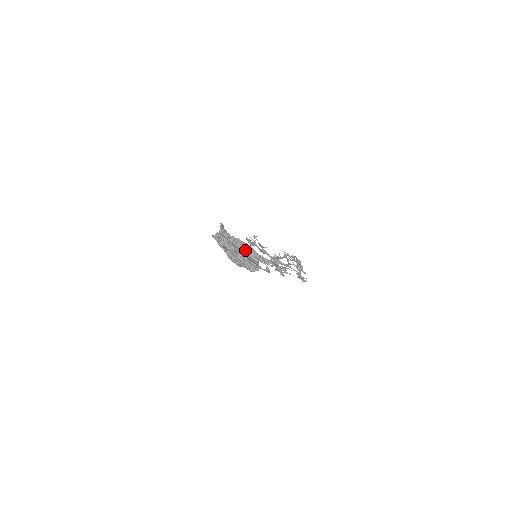
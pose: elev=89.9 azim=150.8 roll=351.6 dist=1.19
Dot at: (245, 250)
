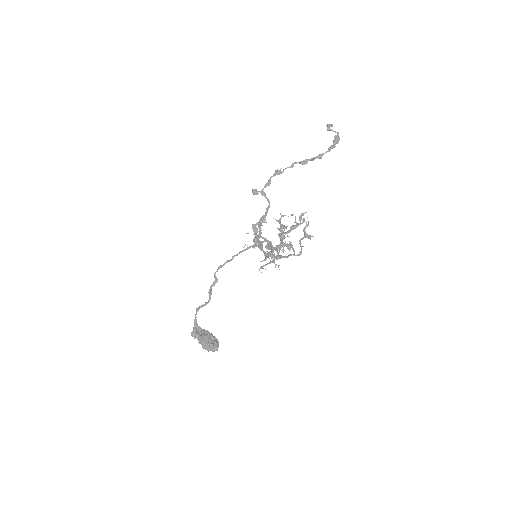
Dot at: (204, 345)
